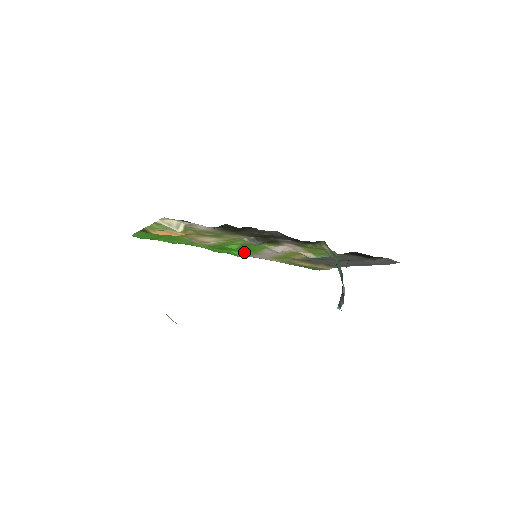
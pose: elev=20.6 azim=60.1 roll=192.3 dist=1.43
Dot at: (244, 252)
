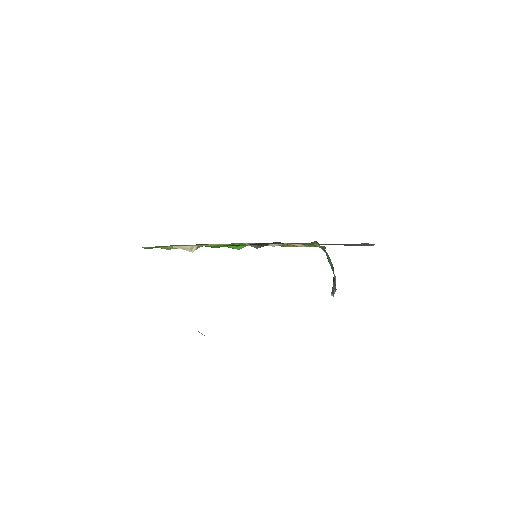
Dot at: (240, 246)
